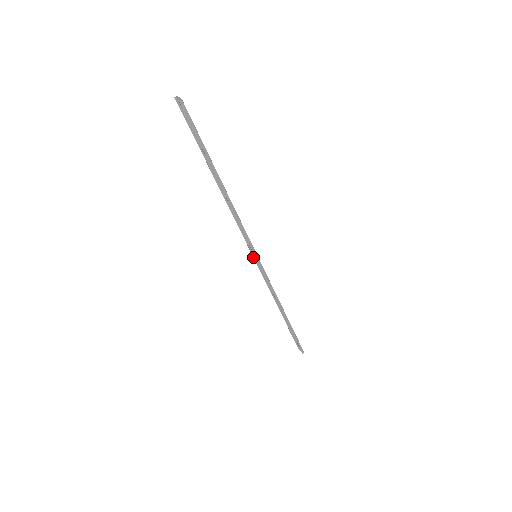
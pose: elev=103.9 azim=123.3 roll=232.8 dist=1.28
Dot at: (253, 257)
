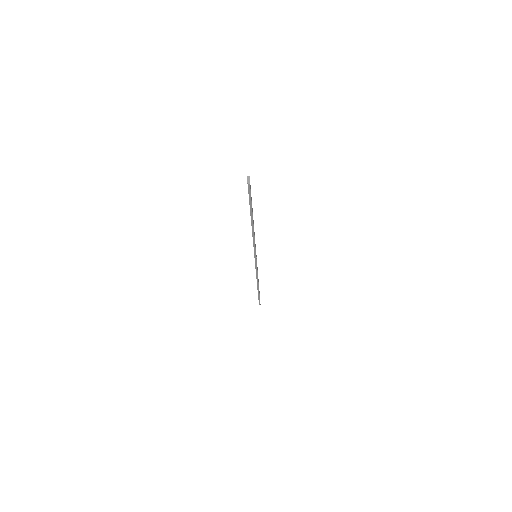
Dot at: occluded
